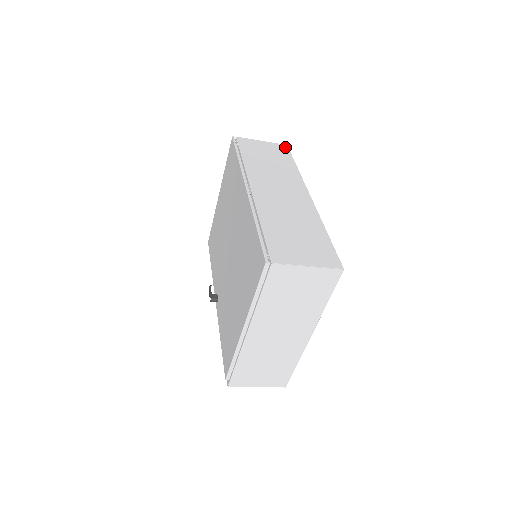
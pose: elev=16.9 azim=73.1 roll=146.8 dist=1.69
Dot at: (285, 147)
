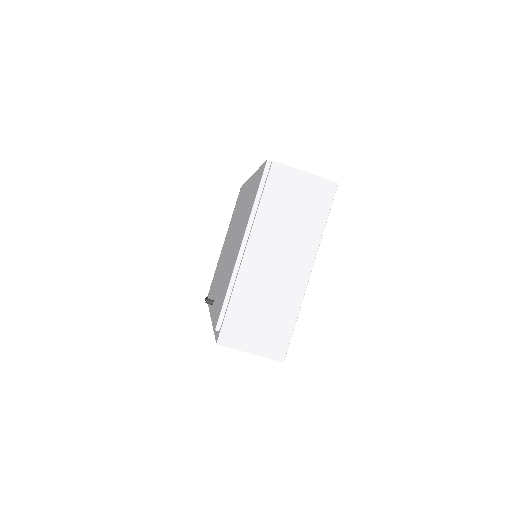
Dot at: occluded
